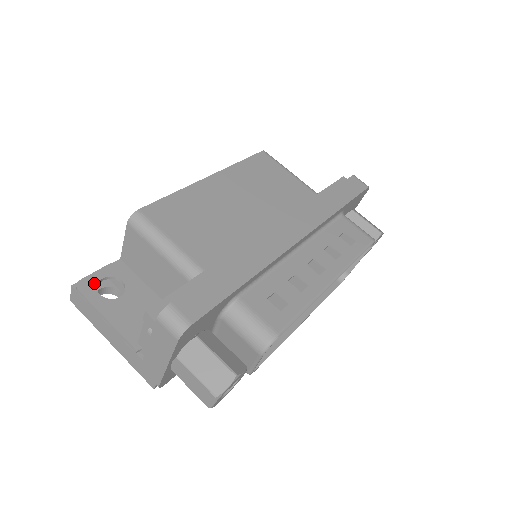
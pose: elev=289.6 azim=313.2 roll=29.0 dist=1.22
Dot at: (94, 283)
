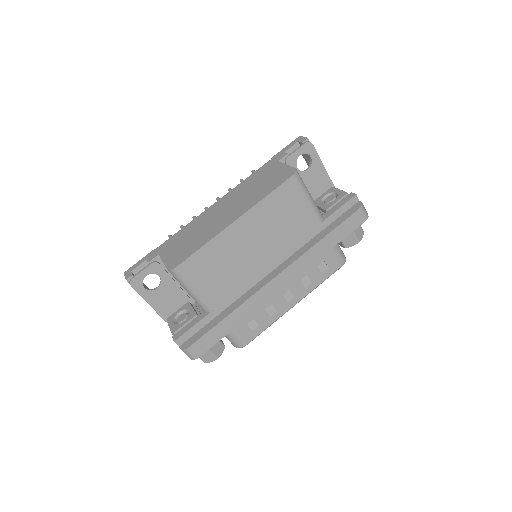
Dot at: (141, 280)
